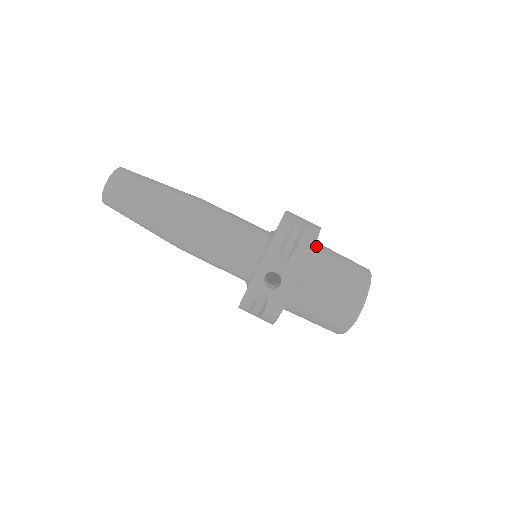
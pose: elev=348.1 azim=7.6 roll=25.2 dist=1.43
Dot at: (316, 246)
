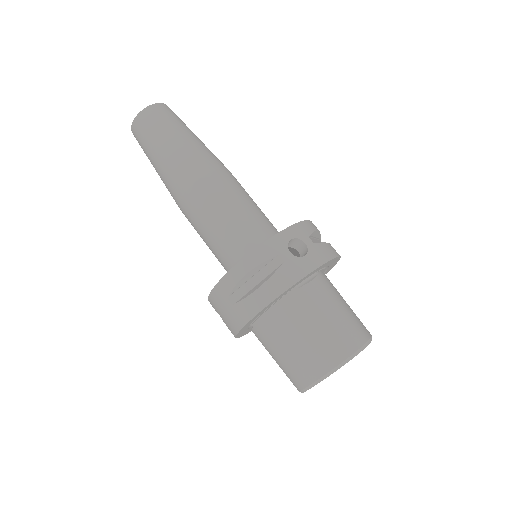
Dot at: occluded
